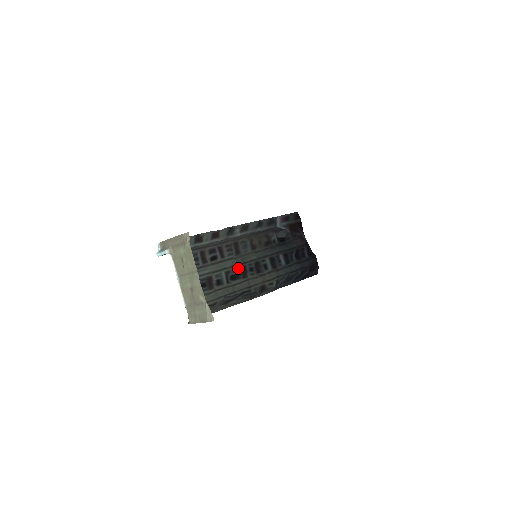
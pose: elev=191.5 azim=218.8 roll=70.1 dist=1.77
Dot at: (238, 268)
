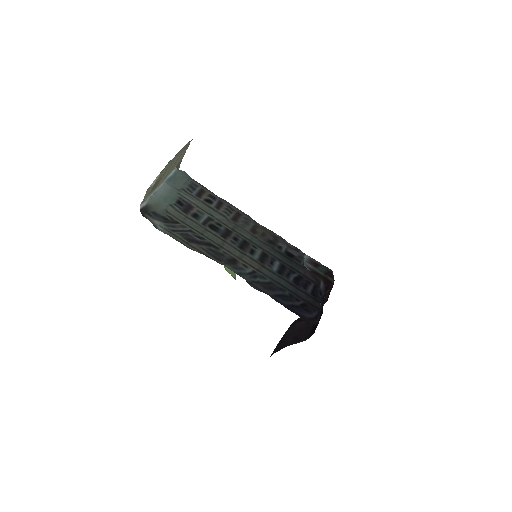
Dot at: (224, 226)
